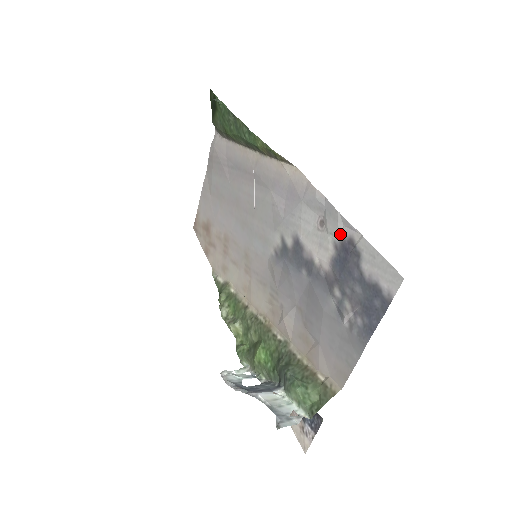
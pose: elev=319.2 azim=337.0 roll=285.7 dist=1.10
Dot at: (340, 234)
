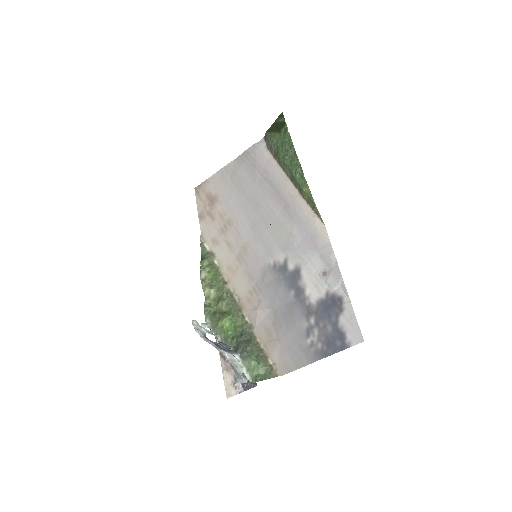
Dot at: (335, 290)
